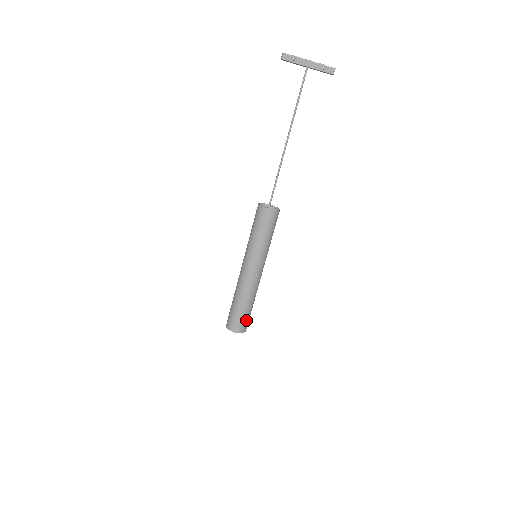
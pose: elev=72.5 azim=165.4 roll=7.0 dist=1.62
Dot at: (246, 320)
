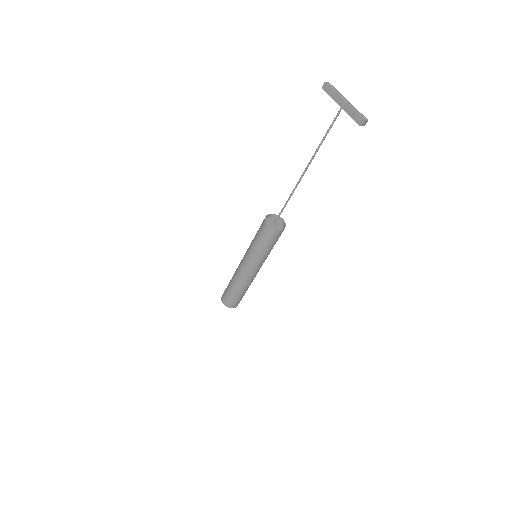
Dot at: (232, 299)
